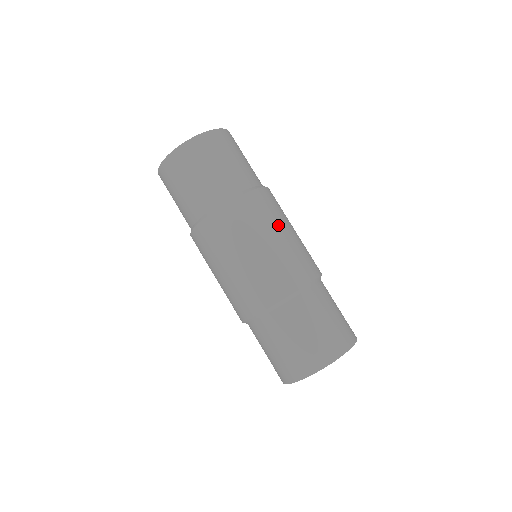
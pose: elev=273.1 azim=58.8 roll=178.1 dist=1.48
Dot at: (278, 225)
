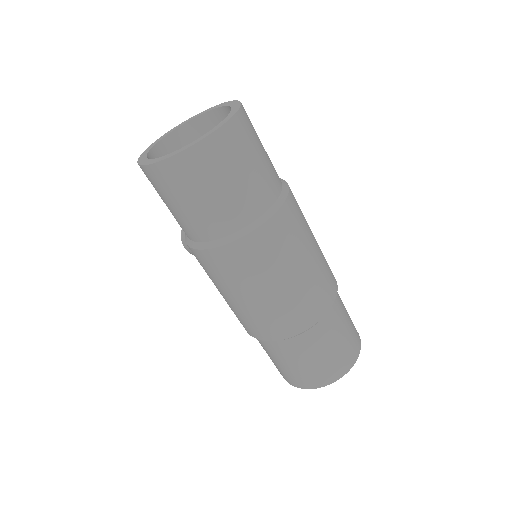
Dot at: (310, 234)
